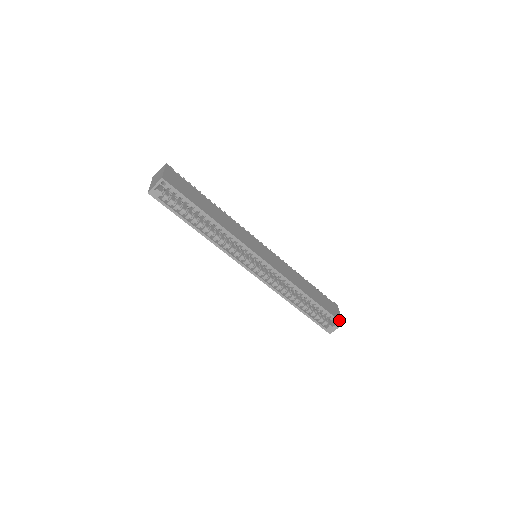
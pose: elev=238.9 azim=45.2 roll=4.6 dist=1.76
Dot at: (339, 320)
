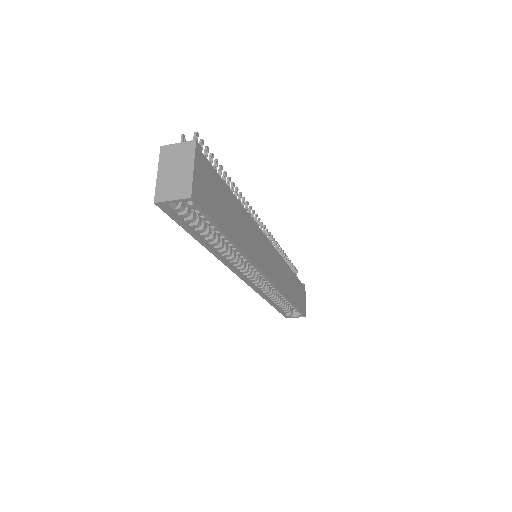
Dot at: (304, 314)
